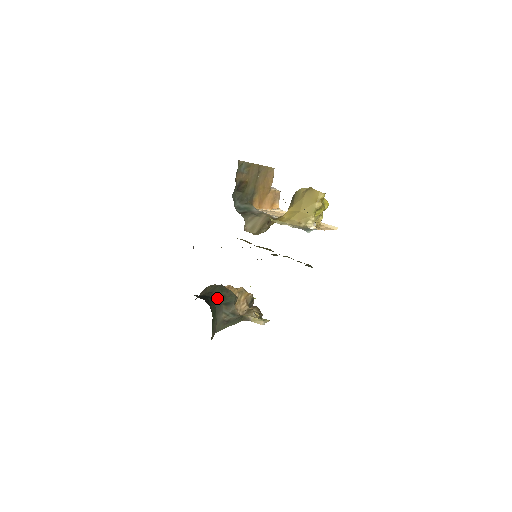
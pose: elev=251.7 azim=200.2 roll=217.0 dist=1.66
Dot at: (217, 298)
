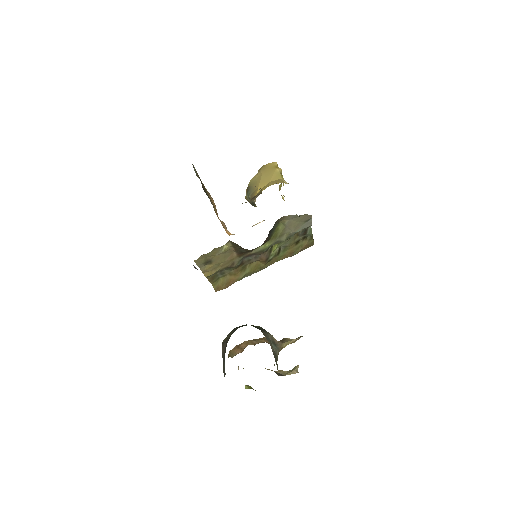
Dot at: occluded
